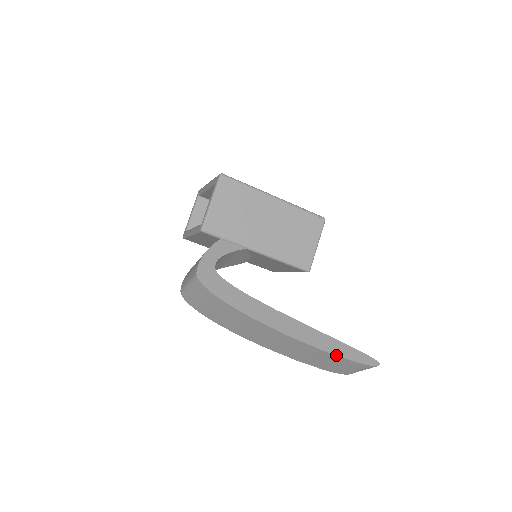
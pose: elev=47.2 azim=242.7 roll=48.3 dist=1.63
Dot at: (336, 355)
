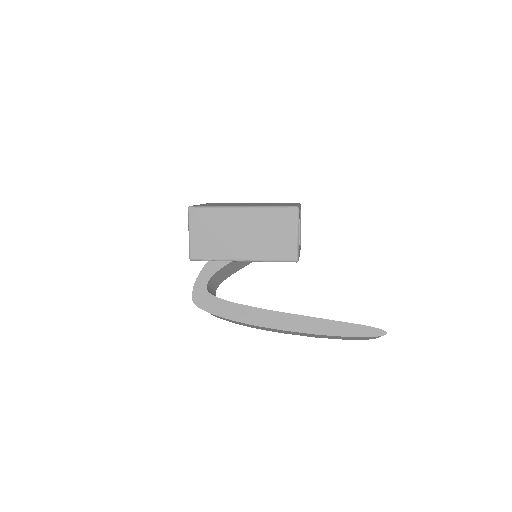
Dot at: (335, 336)
